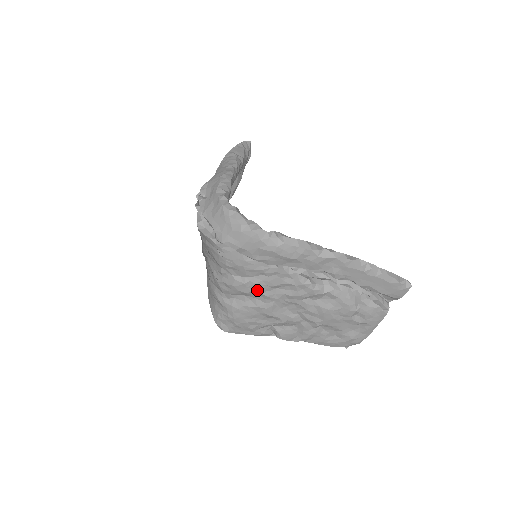
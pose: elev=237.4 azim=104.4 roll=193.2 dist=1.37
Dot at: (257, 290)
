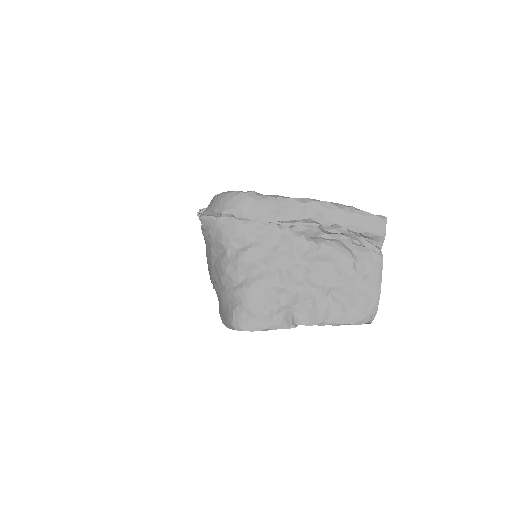
Dot at: (260, 255)
